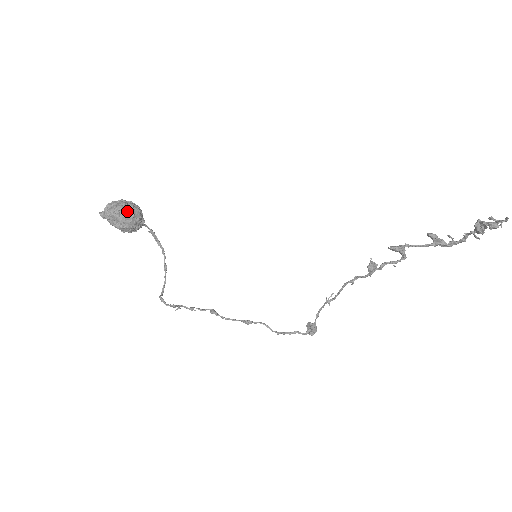
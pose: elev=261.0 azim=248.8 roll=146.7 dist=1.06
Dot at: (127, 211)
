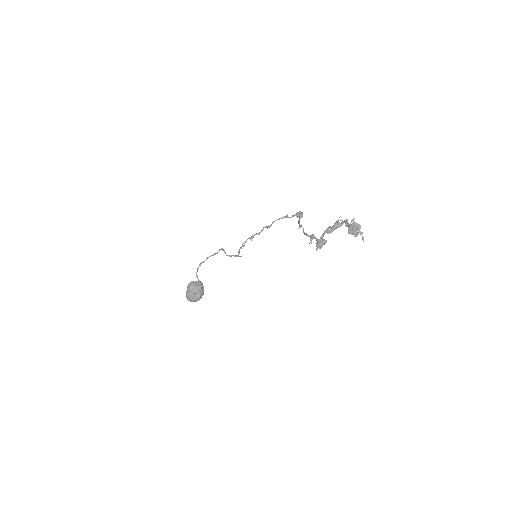
Dot at: (198, 298)
